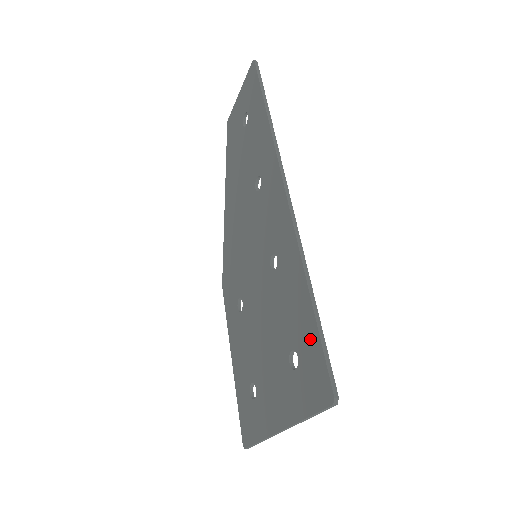
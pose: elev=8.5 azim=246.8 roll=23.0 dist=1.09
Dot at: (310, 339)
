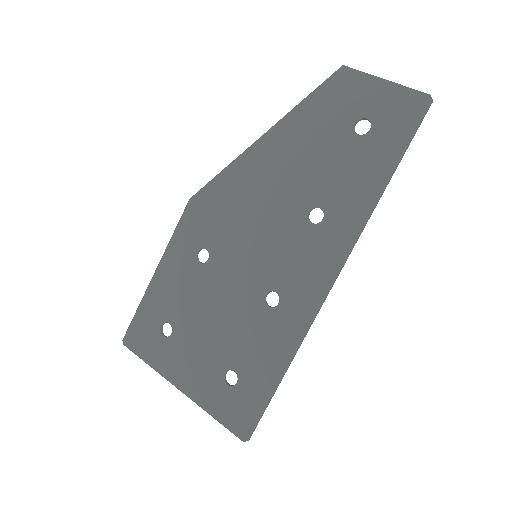
Dot at: (258, 393)
